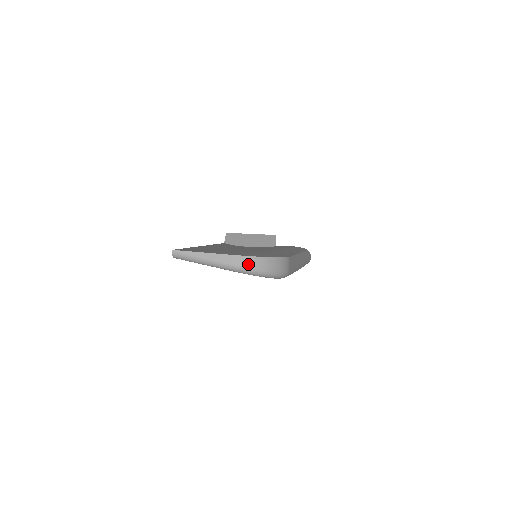
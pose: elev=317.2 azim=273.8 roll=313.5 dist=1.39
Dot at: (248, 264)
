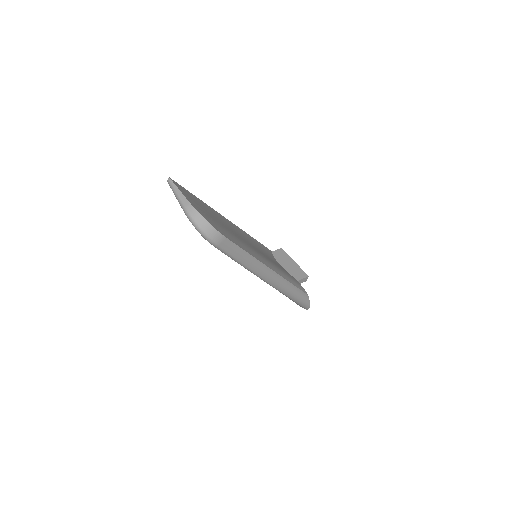
Dot at: (191, 213)
